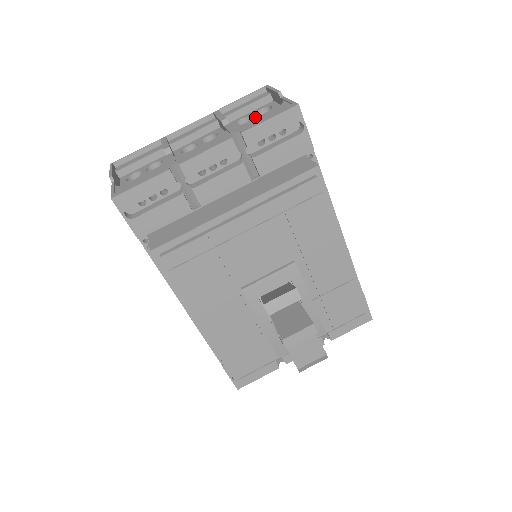
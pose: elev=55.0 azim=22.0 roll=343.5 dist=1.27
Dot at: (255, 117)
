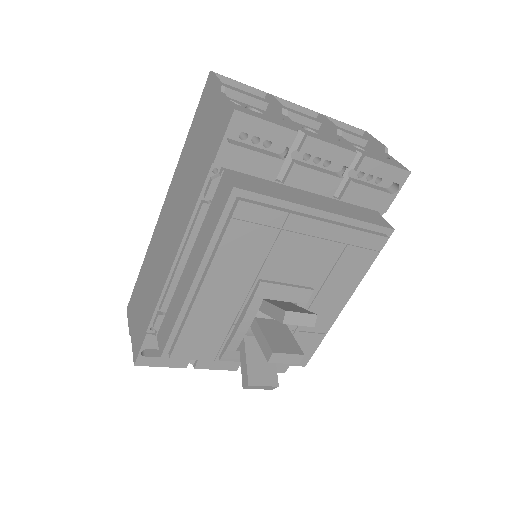
Dot at: occluded
